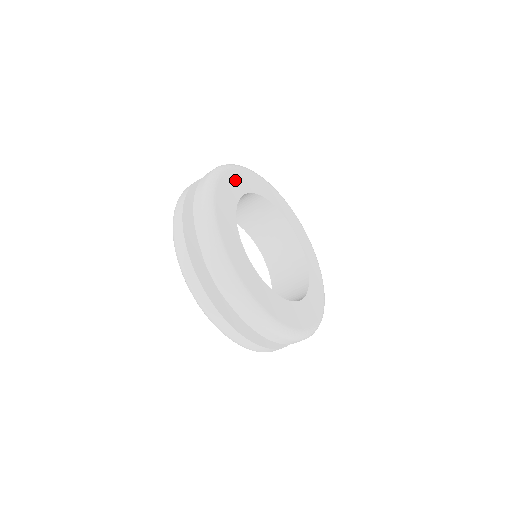
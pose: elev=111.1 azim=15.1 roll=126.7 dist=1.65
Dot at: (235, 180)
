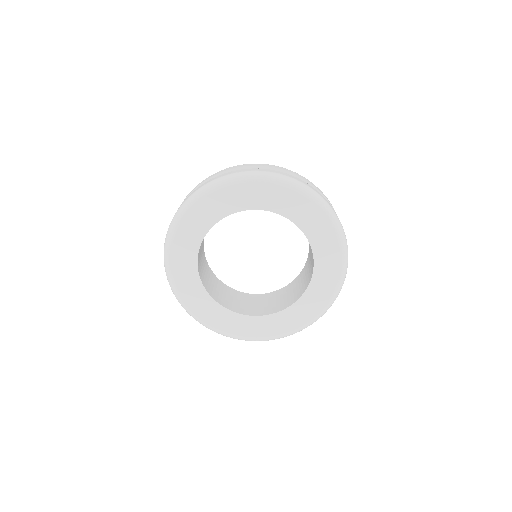
Dot at: (236, 195)
